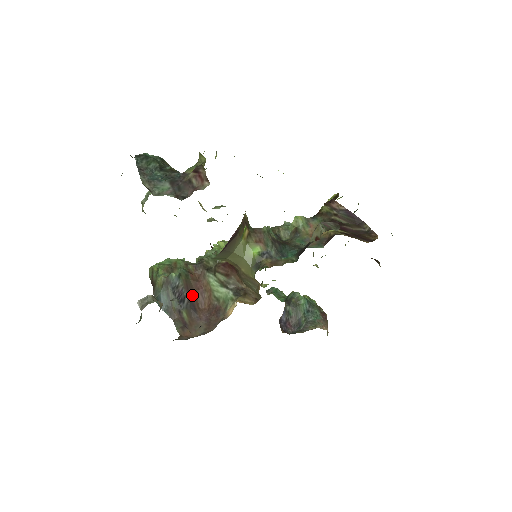
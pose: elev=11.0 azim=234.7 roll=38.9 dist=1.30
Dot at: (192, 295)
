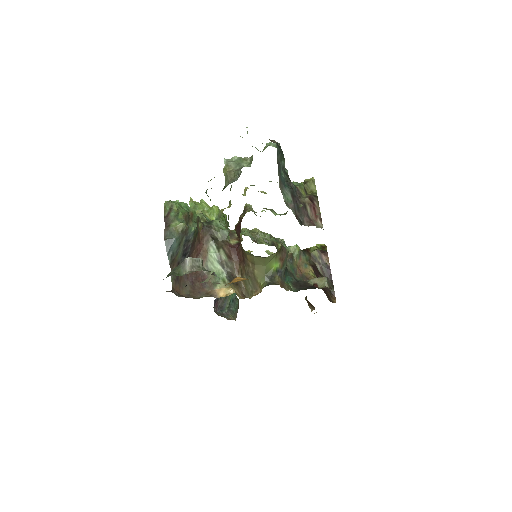
Dot at: (191, 253)
